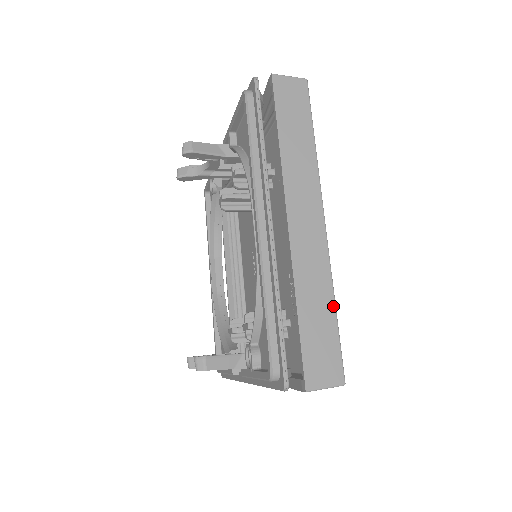
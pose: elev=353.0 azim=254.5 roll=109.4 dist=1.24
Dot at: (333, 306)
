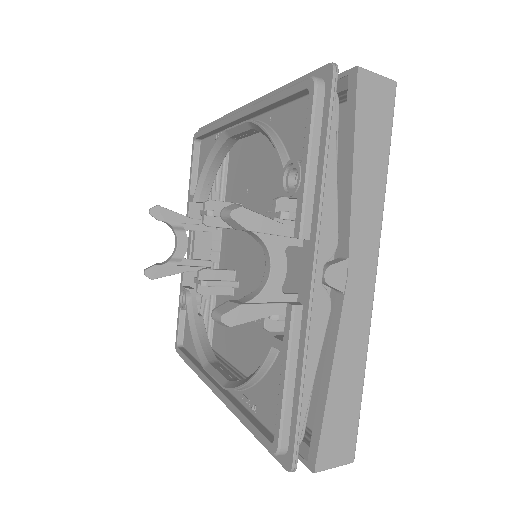
Dot at: occluded
